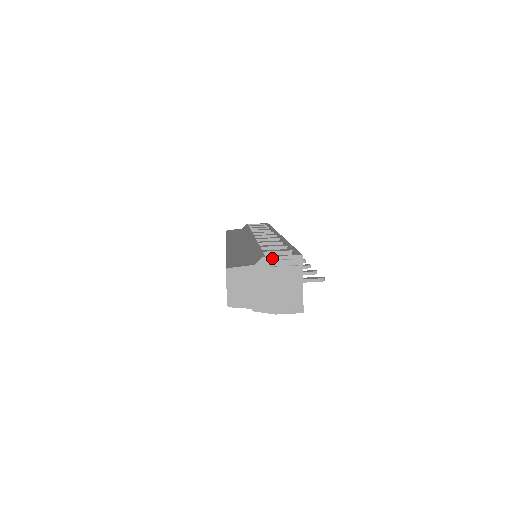
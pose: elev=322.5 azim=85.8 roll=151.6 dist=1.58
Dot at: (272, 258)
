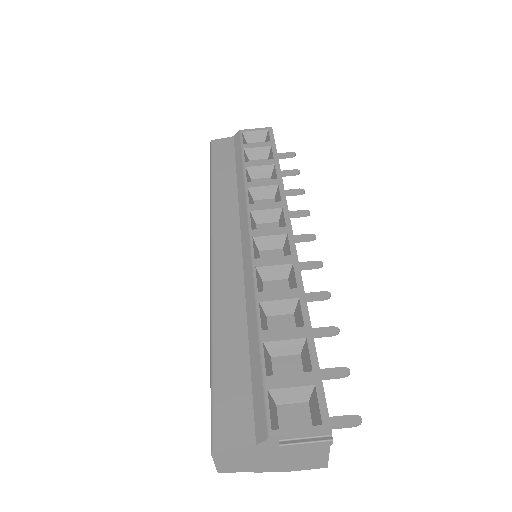
Dot at: (283, 438)
